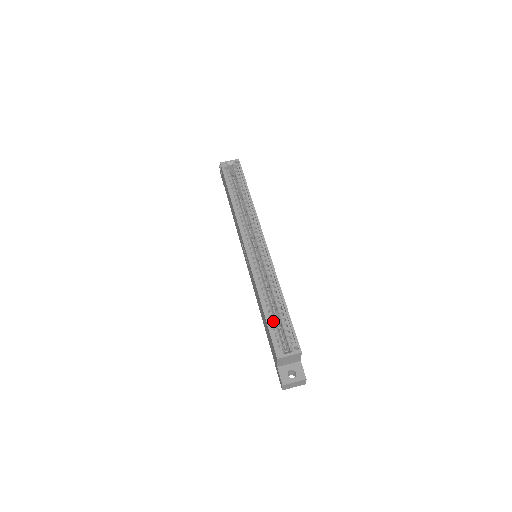
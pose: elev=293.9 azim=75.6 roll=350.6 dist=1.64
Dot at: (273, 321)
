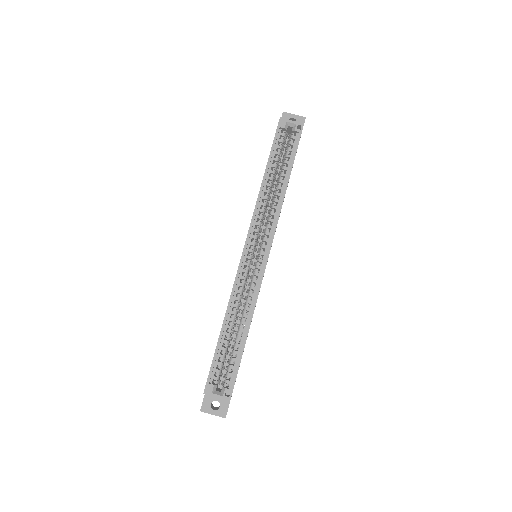
Dot at: (224, 350)
